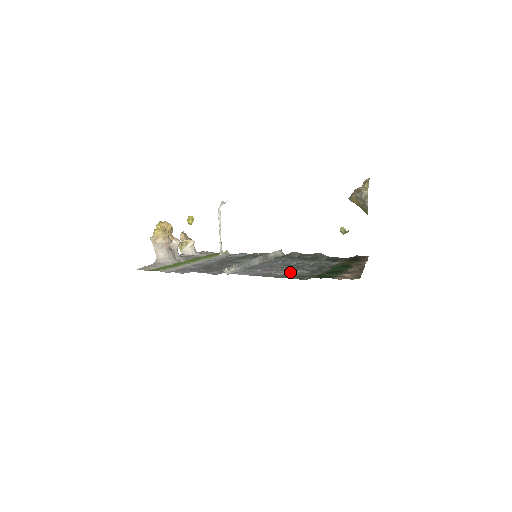
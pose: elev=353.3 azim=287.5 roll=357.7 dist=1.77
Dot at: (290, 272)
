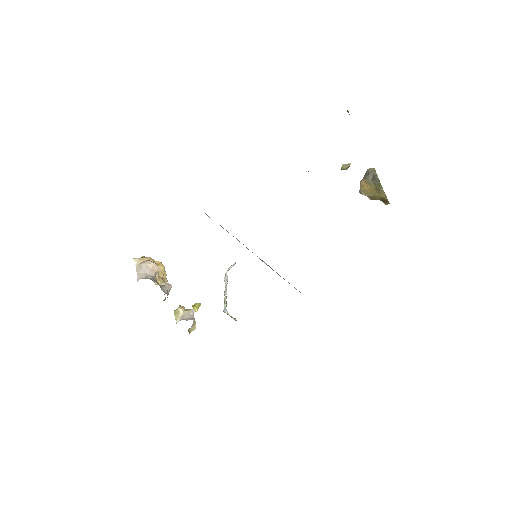
Dot at: occluded
